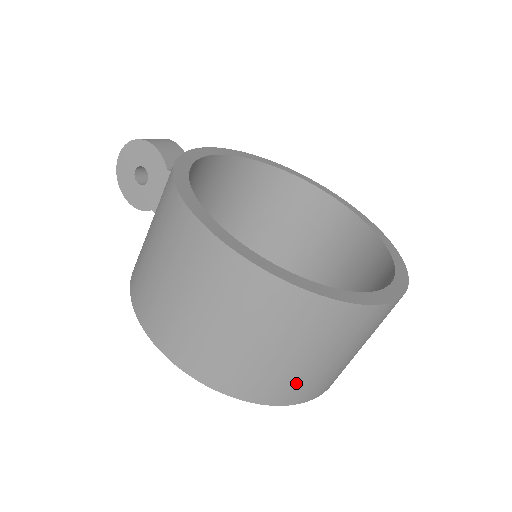
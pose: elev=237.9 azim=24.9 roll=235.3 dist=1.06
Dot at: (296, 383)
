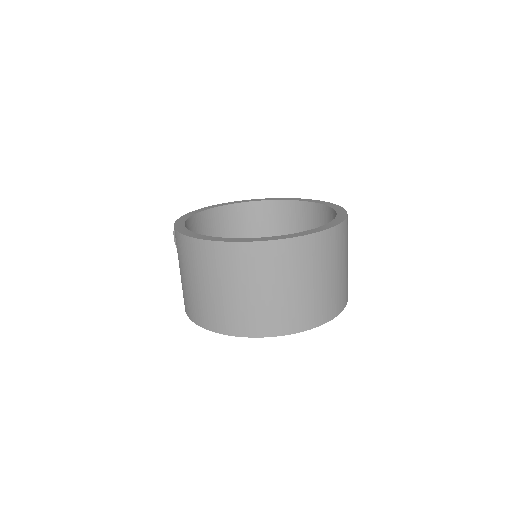
Dot at: (278, 313)
